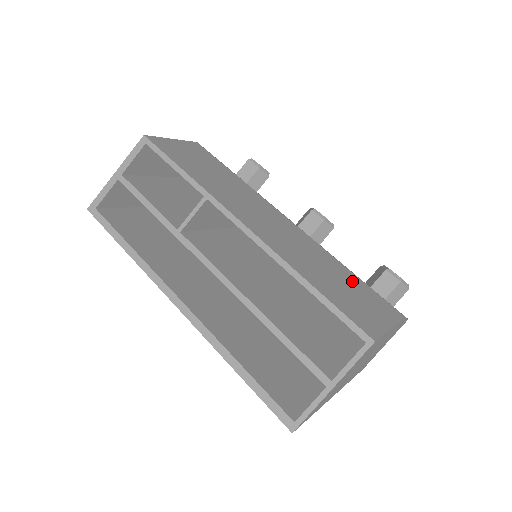
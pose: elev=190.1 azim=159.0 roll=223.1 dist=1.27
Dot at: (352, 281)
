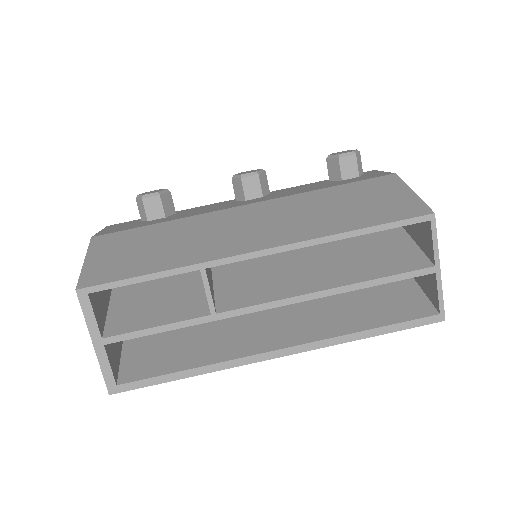
Dot at: (347, 193)
